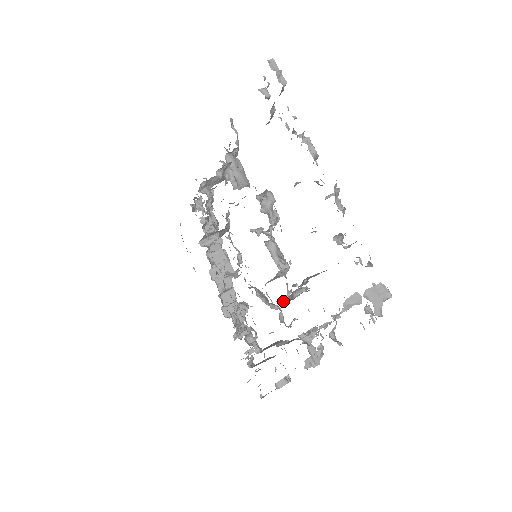
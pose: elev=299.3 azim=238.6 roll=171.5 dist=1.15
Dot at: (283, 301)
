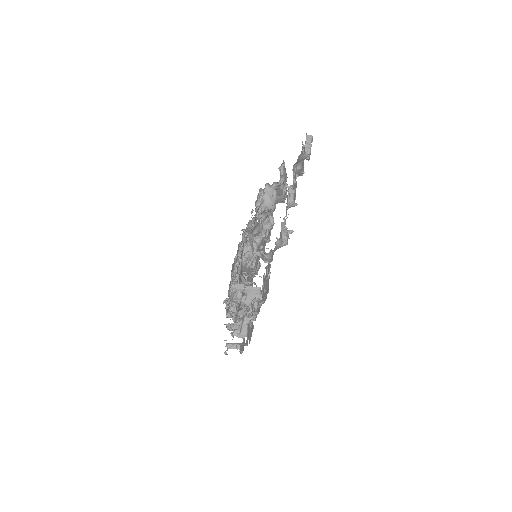
Dot at: occluded
